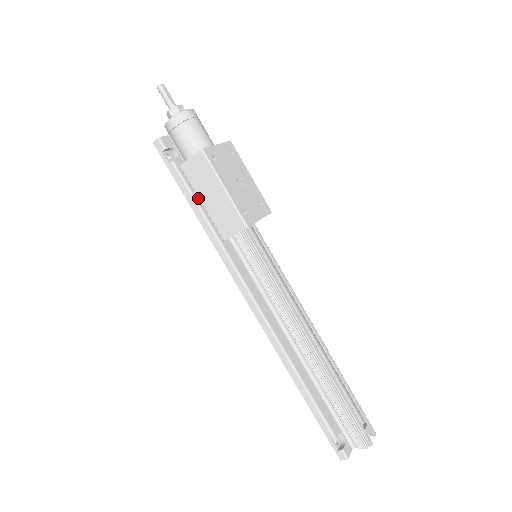
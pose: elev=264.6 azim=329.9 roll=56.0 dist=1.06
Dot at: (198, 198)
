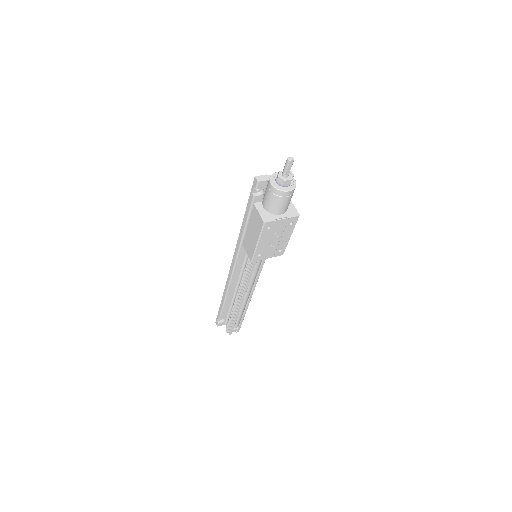
Dot at: occluded
